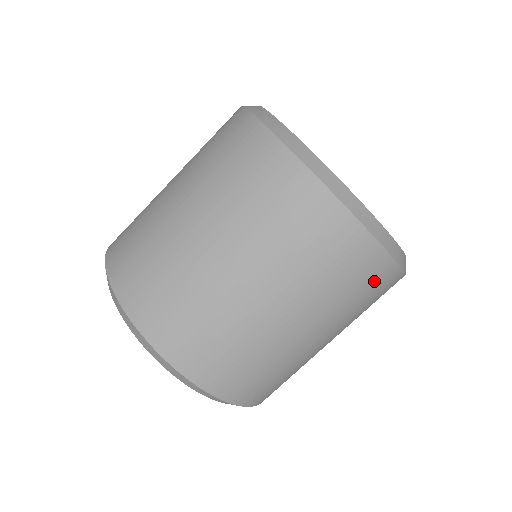
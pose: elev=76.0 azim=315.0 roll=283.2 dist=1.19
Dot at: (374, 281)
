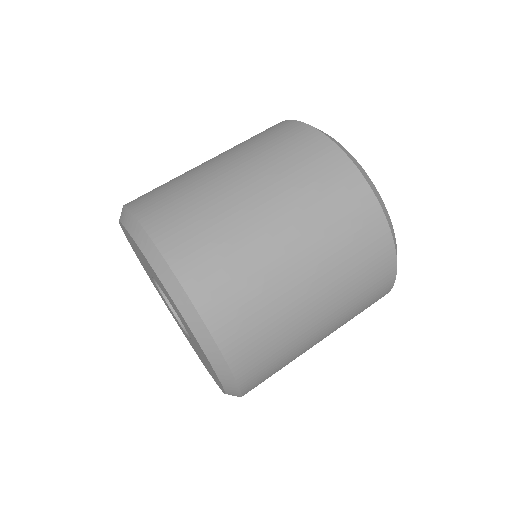
Dot at: (378, 286)
